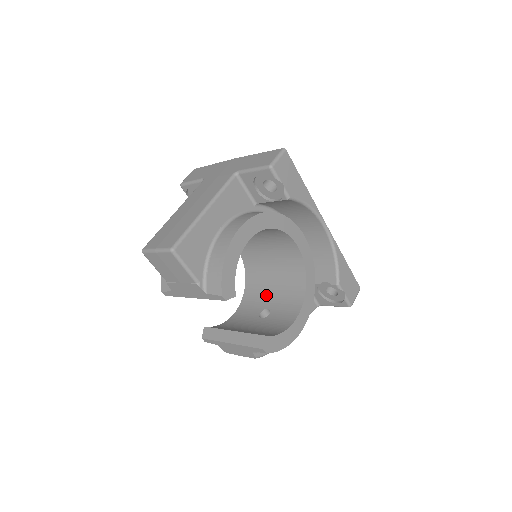
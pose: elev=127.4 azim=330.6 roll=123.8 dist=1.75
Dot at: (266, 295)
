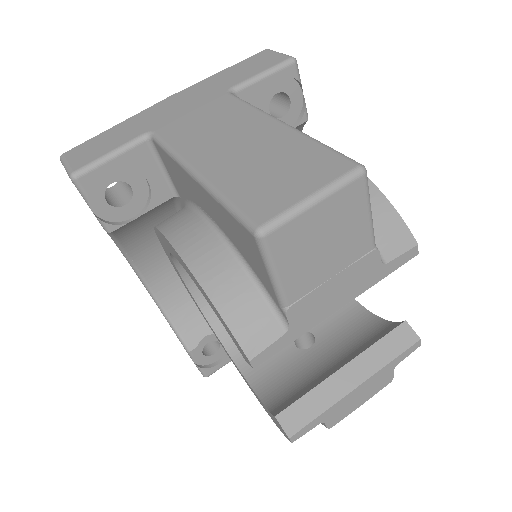
Dot at: occluded
